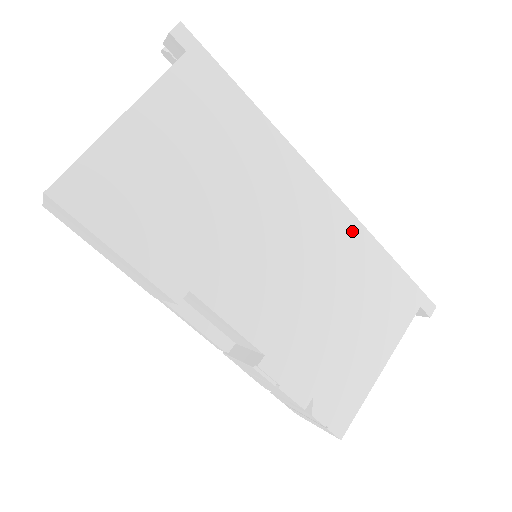
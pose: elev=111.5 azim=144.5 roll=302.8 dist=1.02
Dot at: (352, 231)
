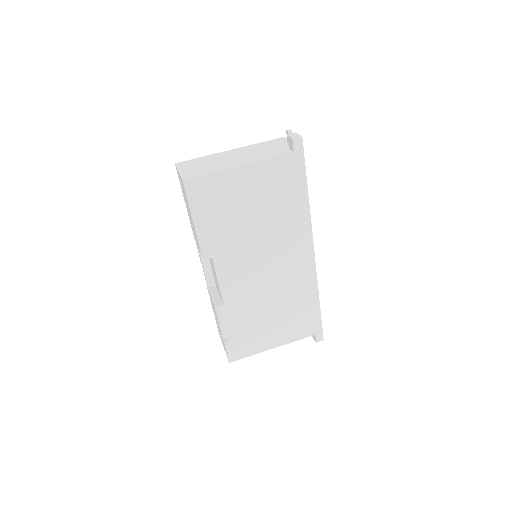
Dot at: (309, 280)
